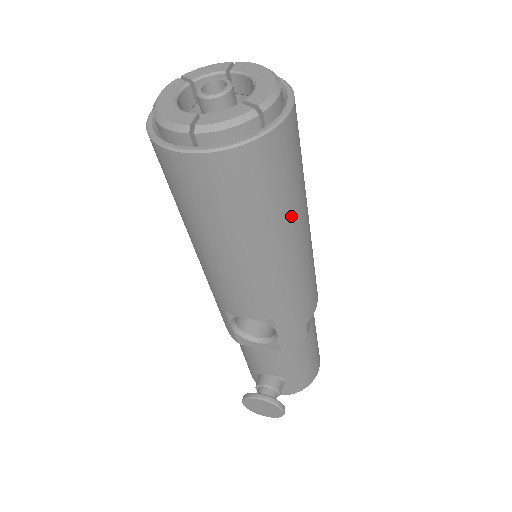
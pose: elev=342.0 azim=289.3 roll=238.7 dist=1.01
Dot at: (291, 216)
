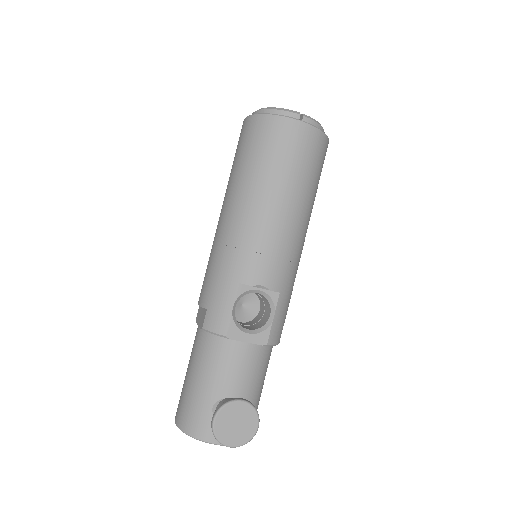
Dot at: occluded
